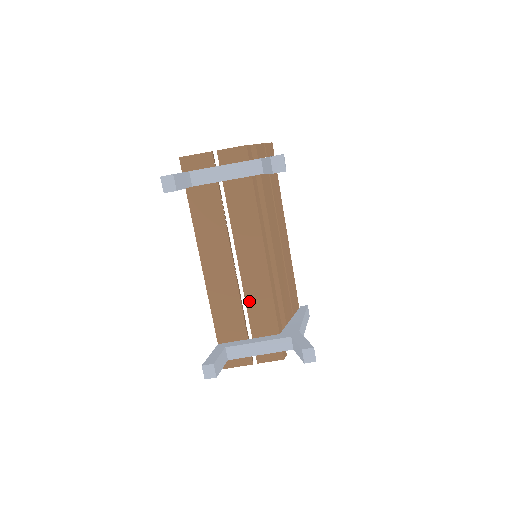
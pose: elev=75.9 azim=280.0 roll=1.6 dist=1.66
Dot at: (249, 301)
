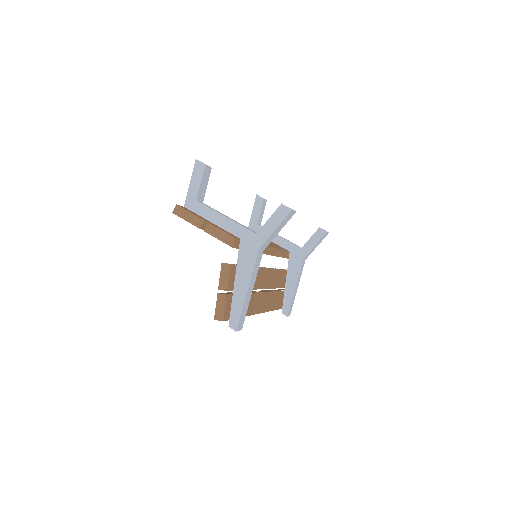
Dot at: occluded
